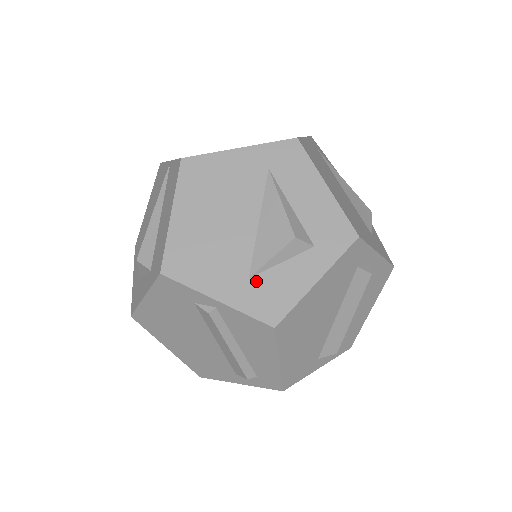
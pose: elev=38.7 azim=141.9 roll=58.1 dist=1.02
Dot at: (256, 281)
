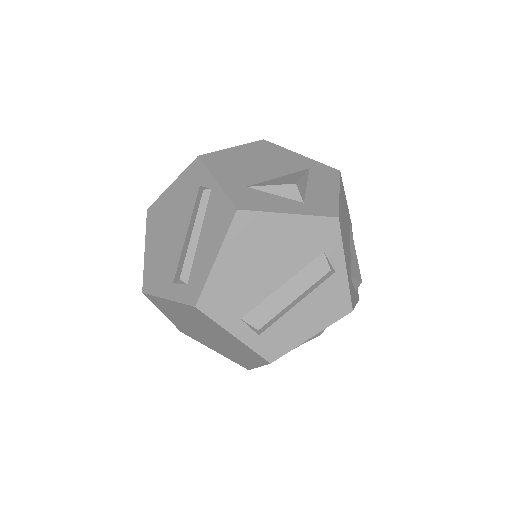
Dot at: (250, 190)
